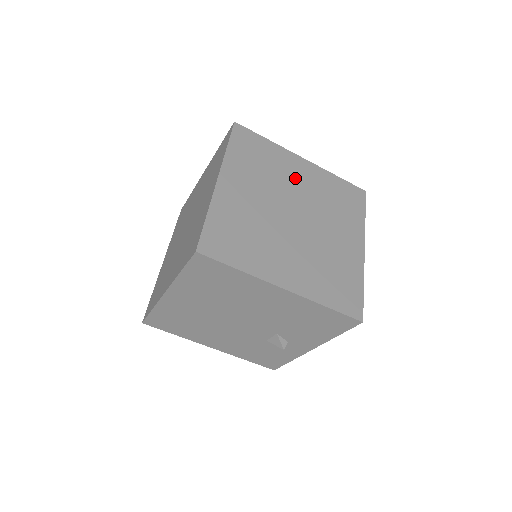
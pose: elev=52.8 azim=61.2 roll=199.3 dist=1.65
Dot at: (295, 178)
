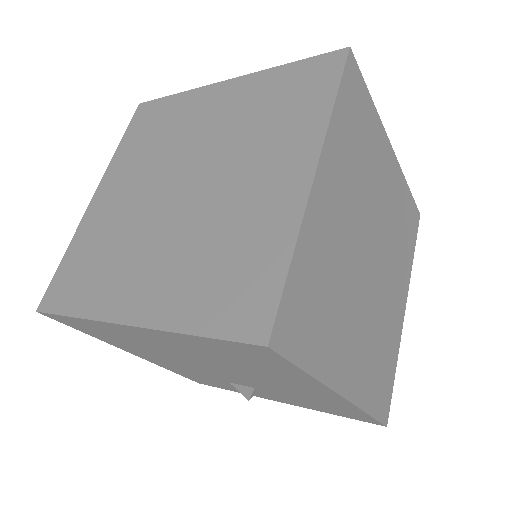
Dot at: (381, 184)
